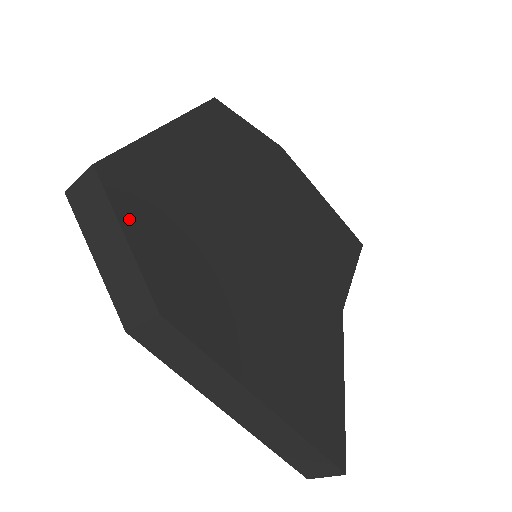
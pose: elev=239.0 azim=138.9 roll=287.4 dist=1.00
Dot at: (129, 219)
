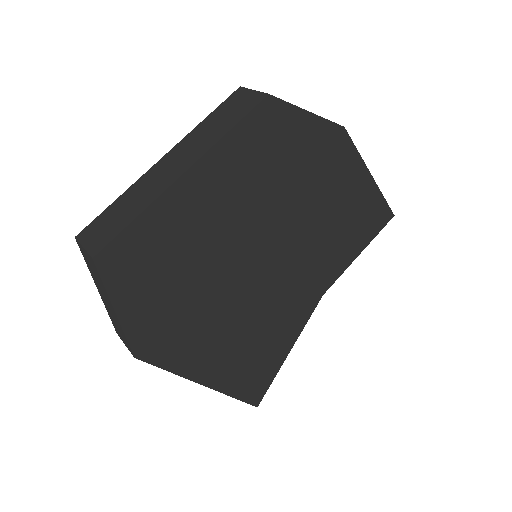
Dot at: (121, 295)
